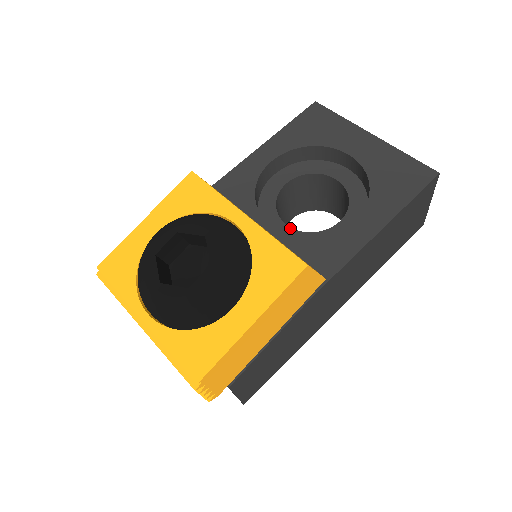
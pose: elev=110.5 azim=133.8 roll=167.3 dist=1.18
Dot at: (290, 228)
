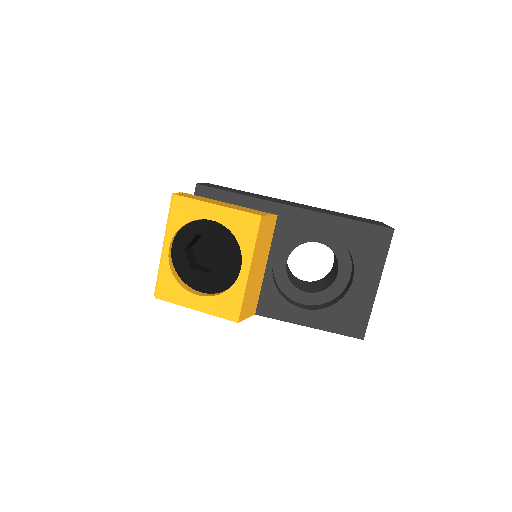
Dot at: (285, 266)
